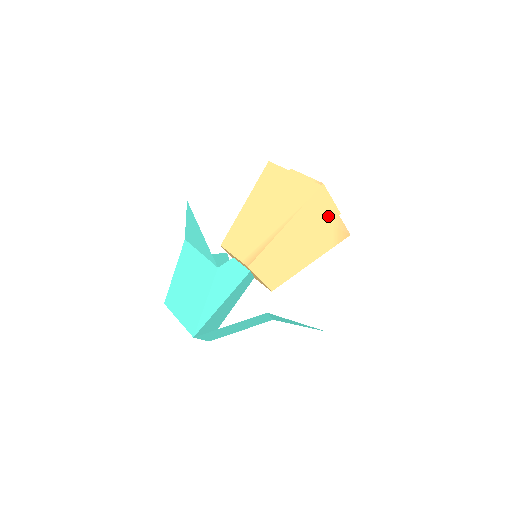
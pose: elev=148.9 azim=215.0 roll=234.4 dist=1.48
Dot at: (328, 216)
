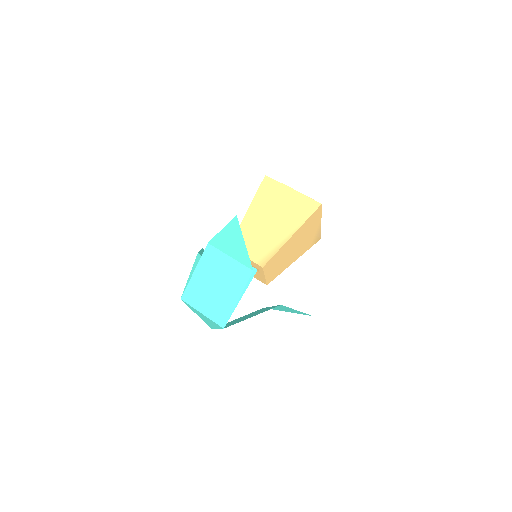
Dot at: (316, 226)
